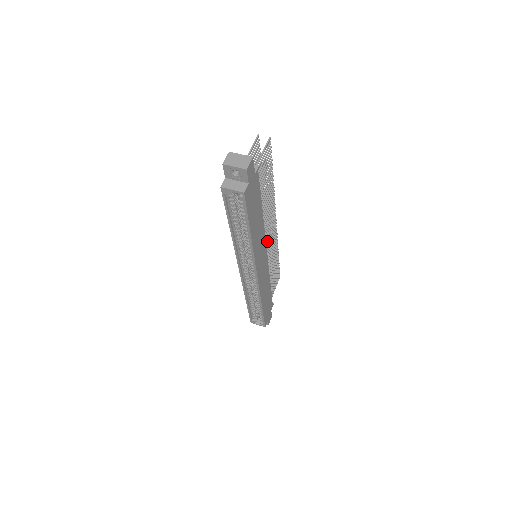
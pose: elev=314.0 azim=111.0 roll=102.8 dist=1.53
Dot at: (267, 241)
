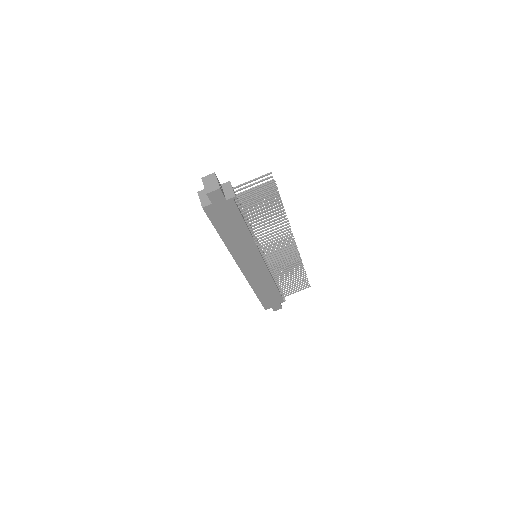
Dot at: (272, 252)
